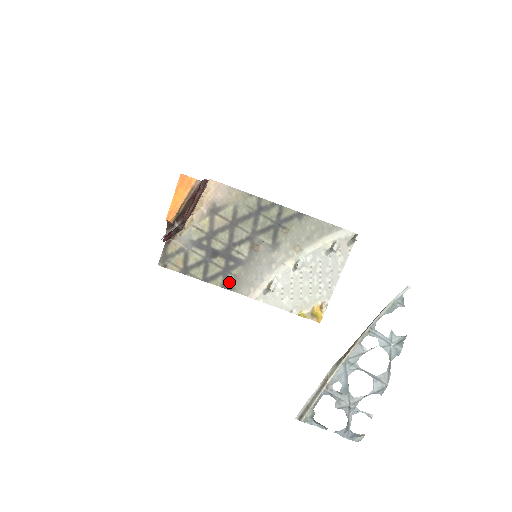
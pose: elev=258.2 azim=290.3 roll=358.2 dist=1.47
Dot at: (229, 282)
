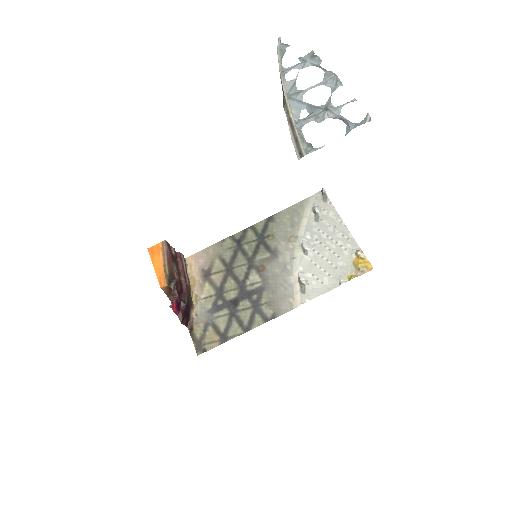
Dot at: (267, 313)
